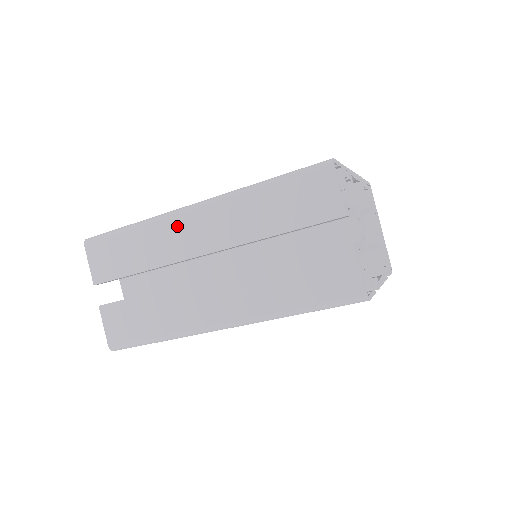
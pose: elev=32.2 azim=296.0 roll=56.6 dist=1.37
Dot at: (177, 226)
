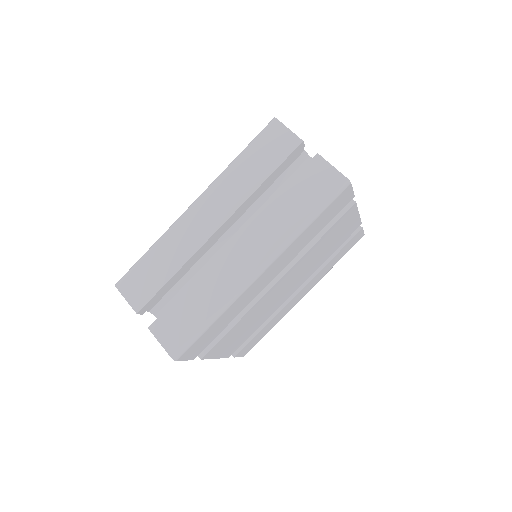
Dot at: (187, 223)
